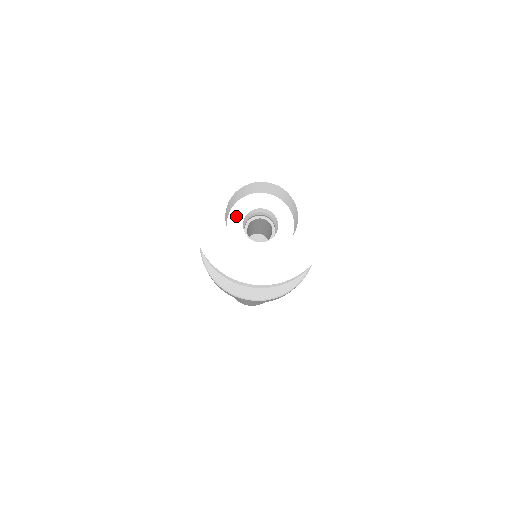
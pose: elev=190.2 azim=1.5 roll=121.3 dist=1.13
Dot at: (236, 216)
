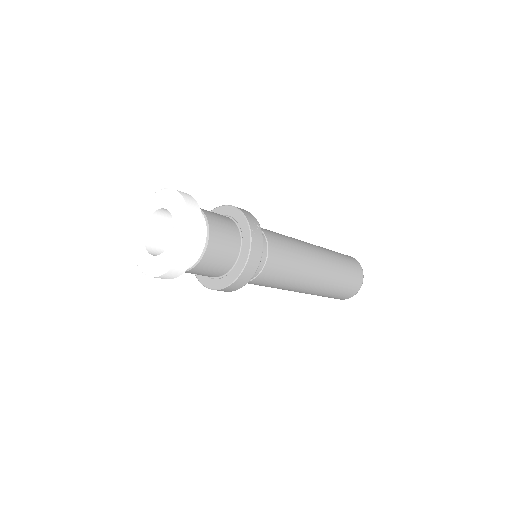
Dot at: (168, 229)
